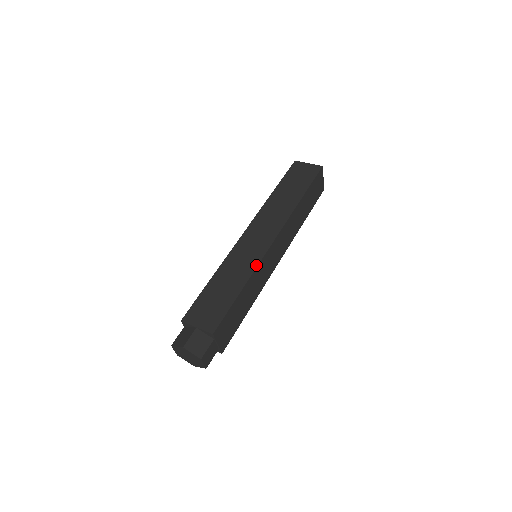
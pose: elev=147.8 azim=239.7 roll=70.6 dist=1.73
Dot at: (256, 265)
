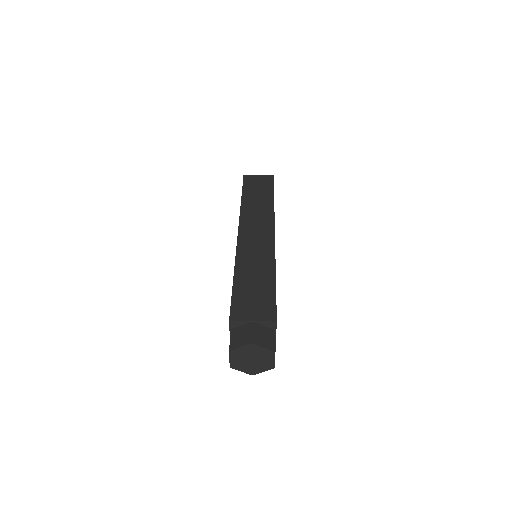
Dot at: (273, 255)
